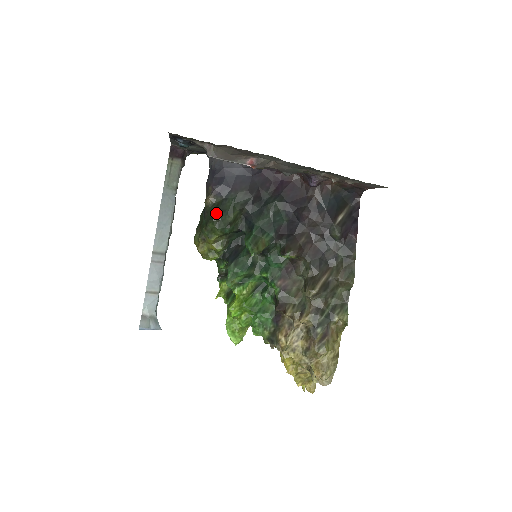
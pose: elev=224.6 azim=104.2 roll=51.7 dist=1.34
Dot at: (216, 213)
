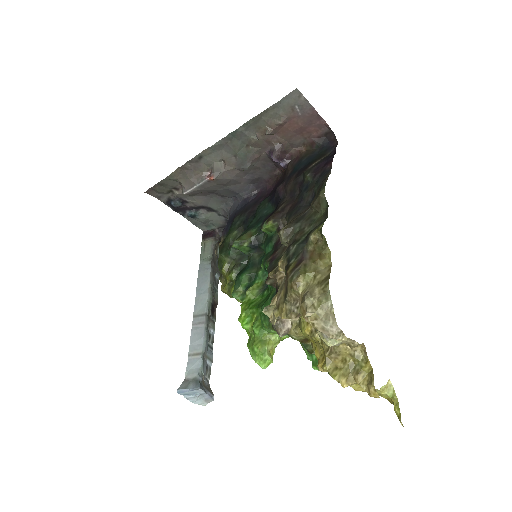
Dot at: (221, 245)
